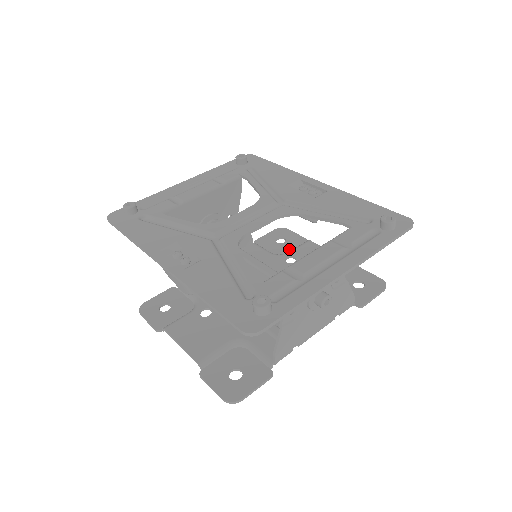
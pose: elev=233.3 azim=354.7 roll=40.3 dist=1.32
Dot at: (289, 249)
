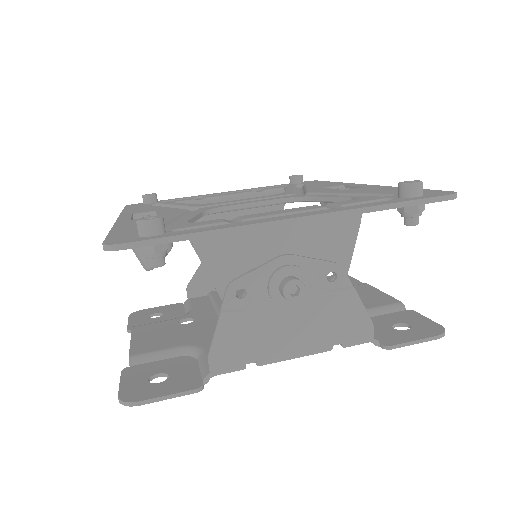
Dot at: occluded
